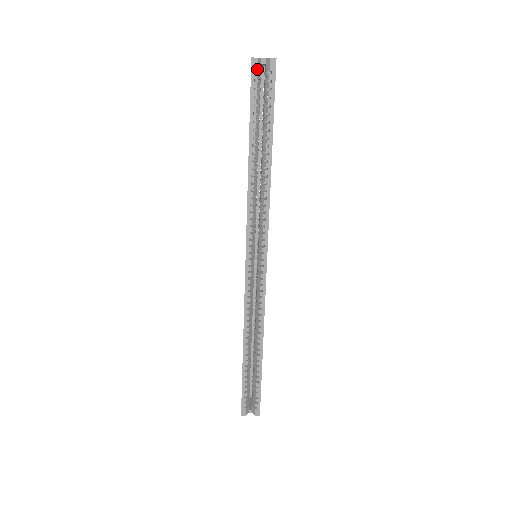
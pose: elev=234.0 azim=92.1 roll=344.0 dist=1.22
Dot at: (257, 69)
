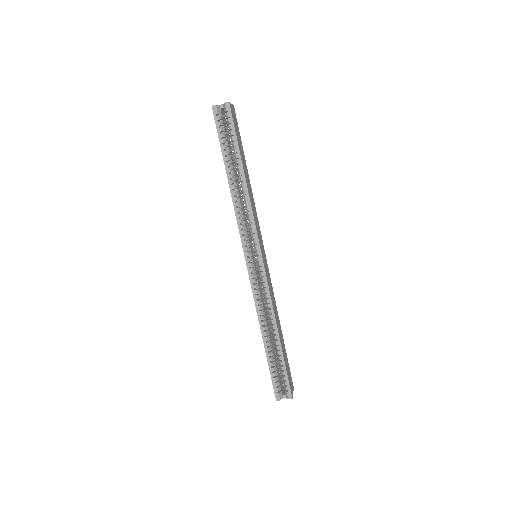
Dot at: (217, 113)
